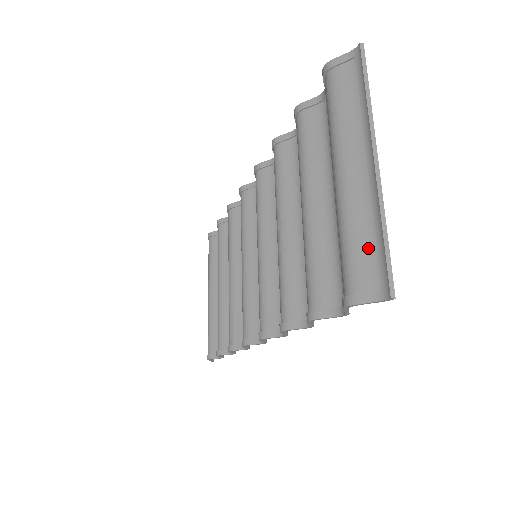
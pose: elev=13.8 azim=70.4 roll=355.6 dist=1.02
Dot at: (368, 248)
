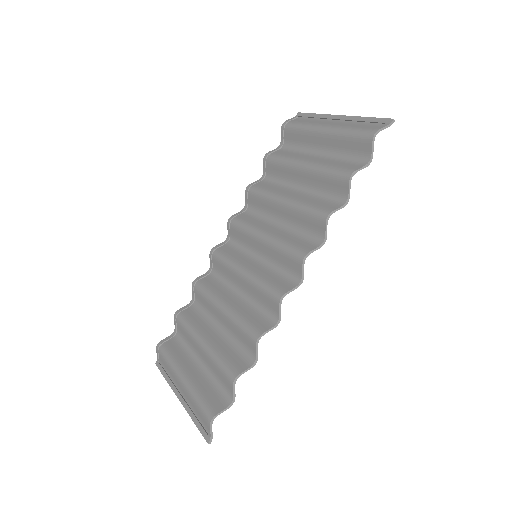
Dot at: (365, 125)
